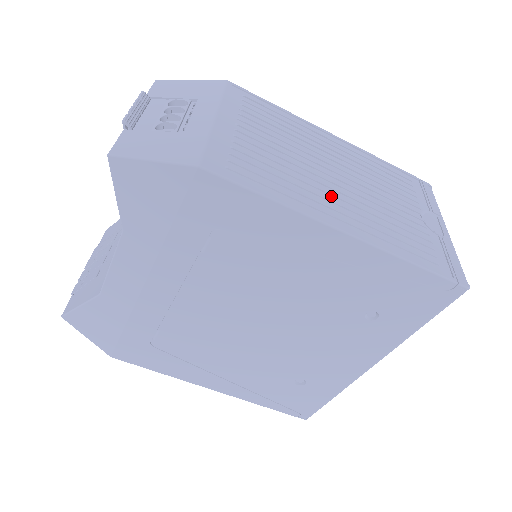
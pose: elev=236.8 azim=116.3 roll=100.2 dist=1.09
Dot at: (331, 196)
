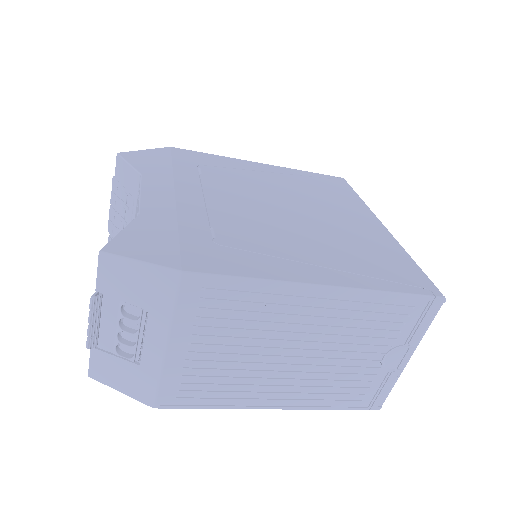
Dot at: (277, 380)
